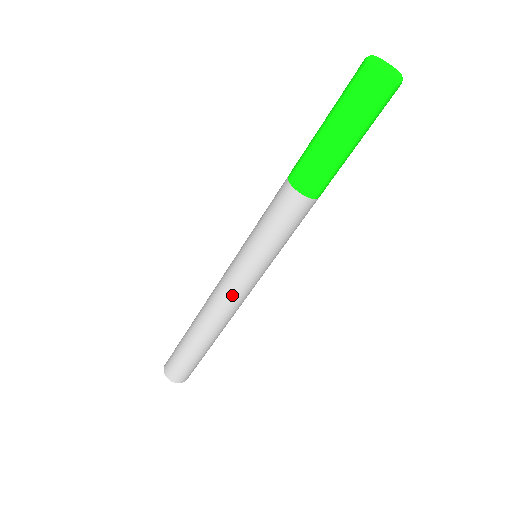
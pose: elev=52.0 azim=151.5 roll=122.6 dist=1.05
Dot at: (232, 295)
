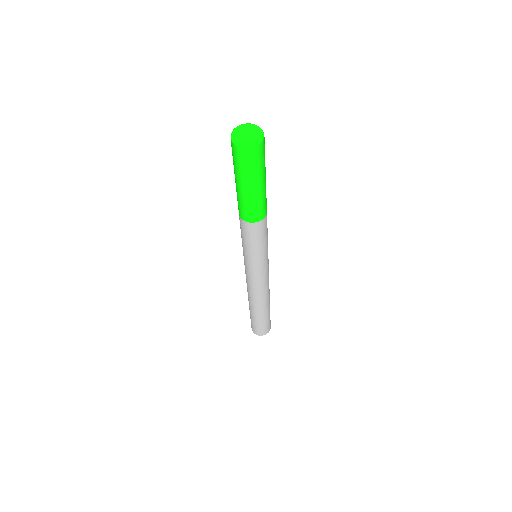
Dot at: (248, 280)
